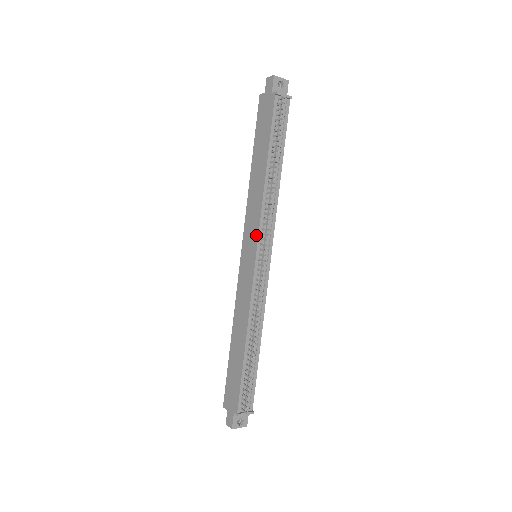
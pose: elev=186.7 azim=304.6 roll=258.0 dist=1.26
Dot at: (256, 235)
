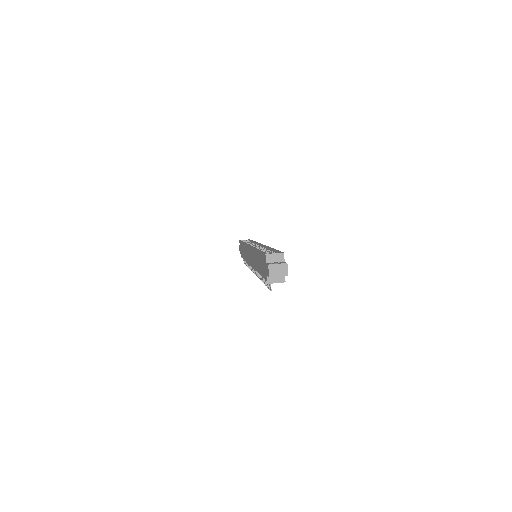
Dot at: occluded
